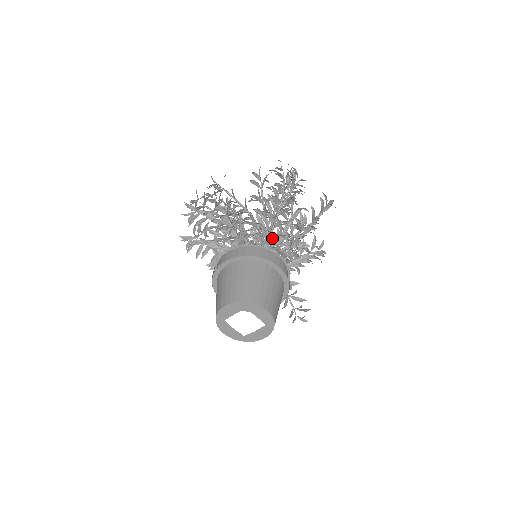
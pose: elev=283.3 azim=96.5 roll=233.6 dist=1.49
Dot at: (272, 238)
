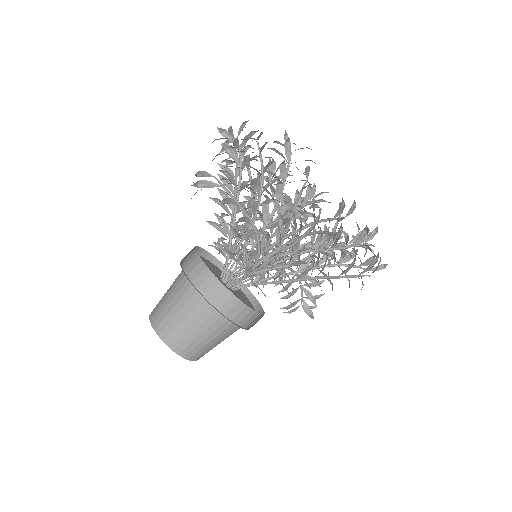
Dot at: occluded
